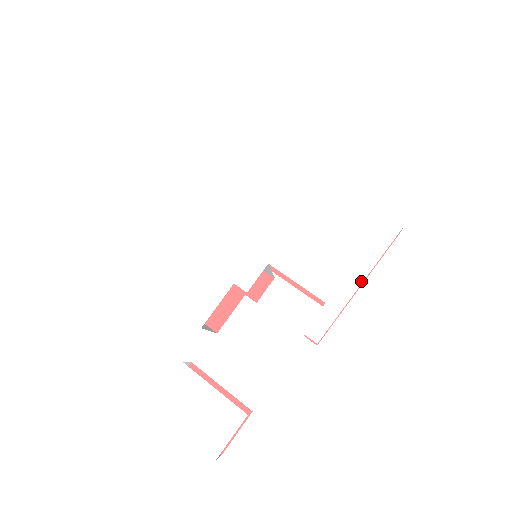
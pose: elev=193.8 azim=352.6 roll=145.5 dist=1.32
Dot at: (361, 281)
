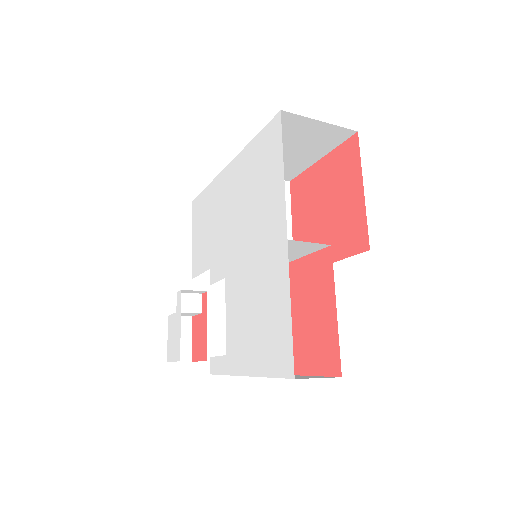
Dot at: (245, 374)
